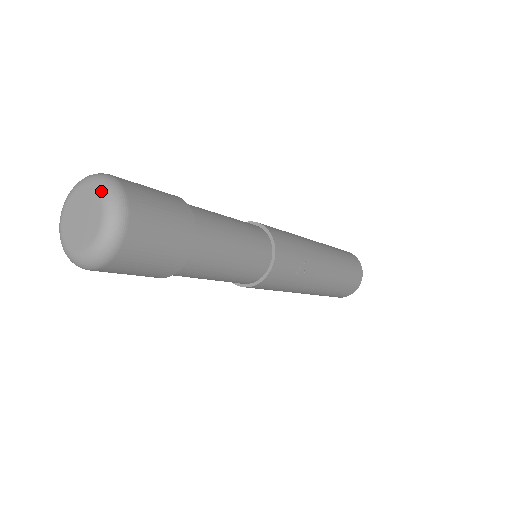
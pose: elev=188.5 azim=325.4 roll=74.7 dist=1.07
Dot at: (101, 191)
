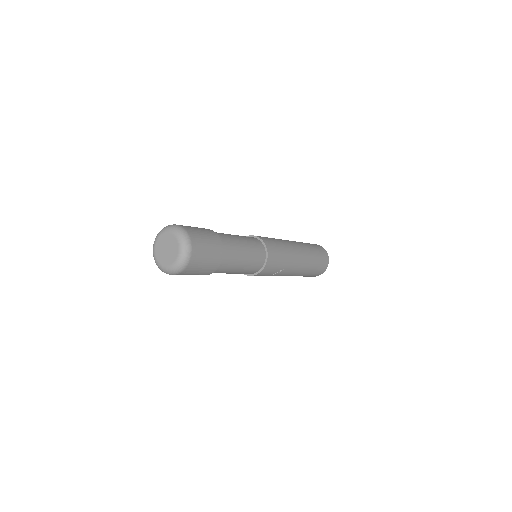
Dot at: (181, 248)
